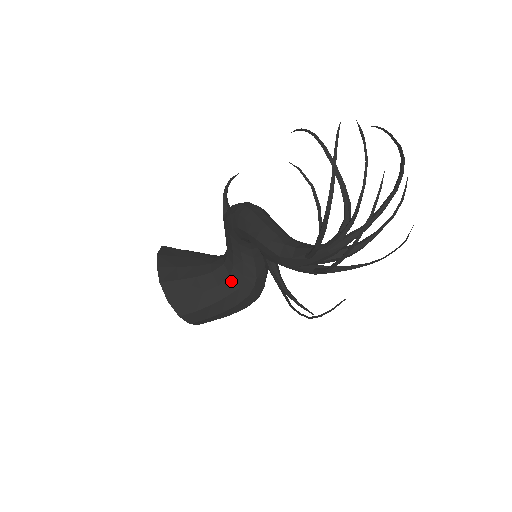
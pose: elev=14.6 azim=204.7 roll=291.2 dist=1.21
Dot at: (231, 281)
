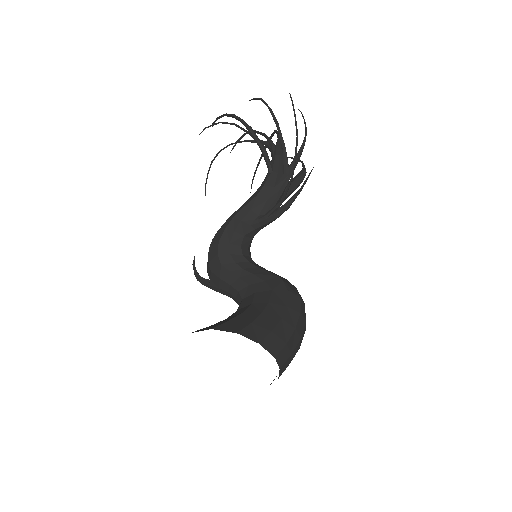
Dot at: (260, 294)
